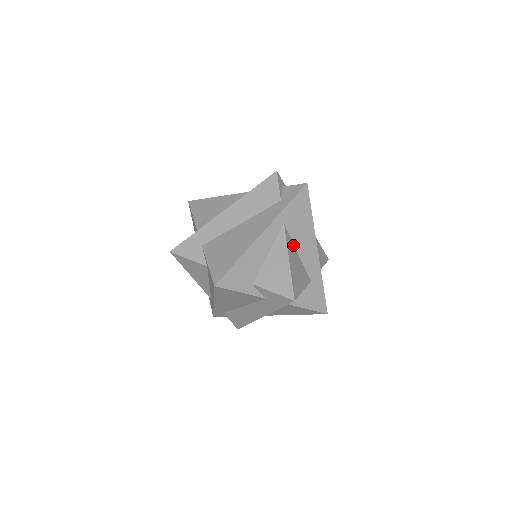
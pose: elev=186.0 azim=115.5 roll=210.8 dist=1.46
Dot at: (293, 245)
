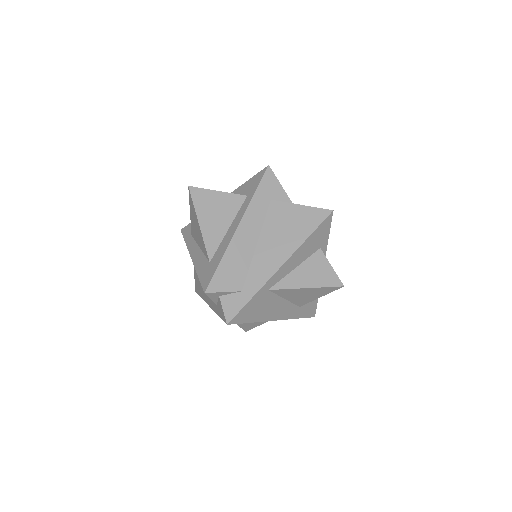
Dot at: occluded
